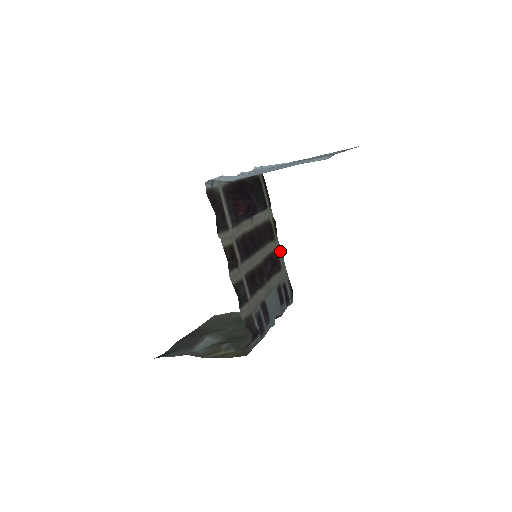
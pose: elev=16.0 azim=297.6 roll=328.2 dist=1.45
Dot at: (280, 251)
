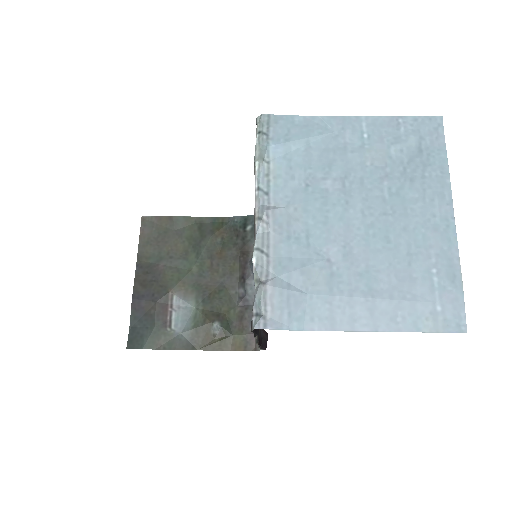
Dot at: occluded
